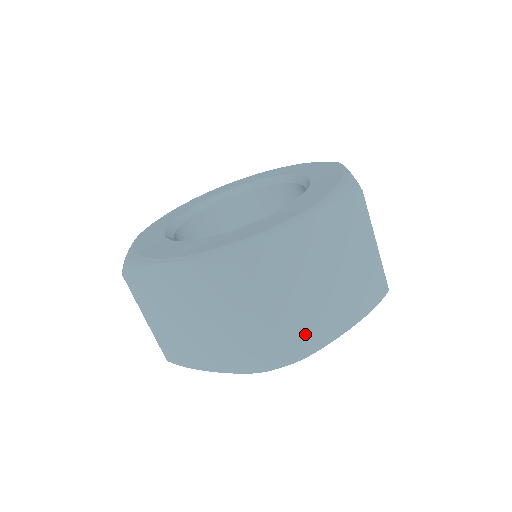
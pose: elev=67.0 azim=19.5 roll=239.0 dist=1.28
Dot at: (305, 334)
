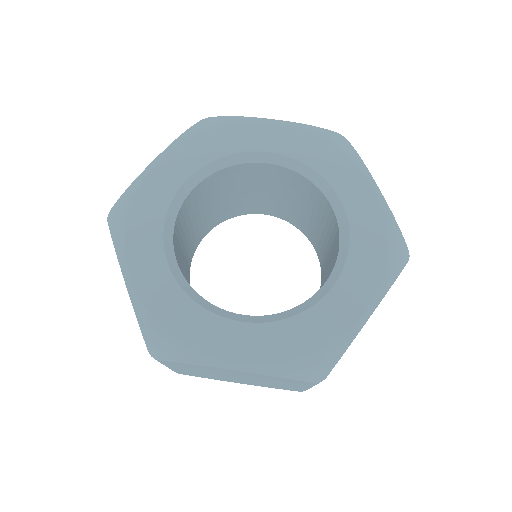
Dot at: occluded
